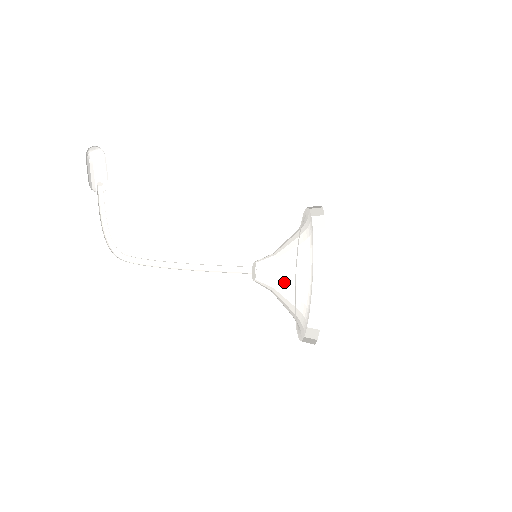
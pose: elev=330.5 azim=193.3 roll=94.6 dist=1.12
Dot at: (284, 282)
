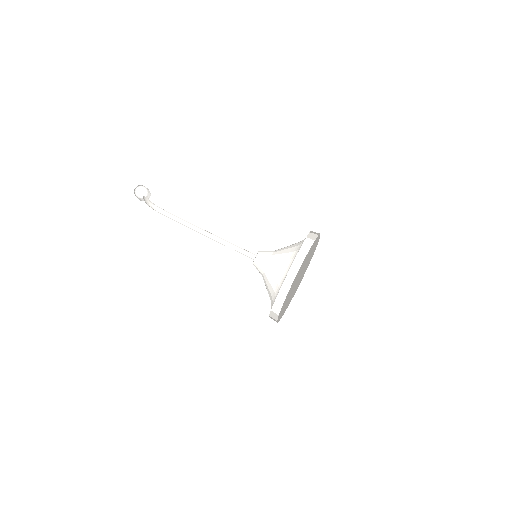
Dot at: (265, 283)
